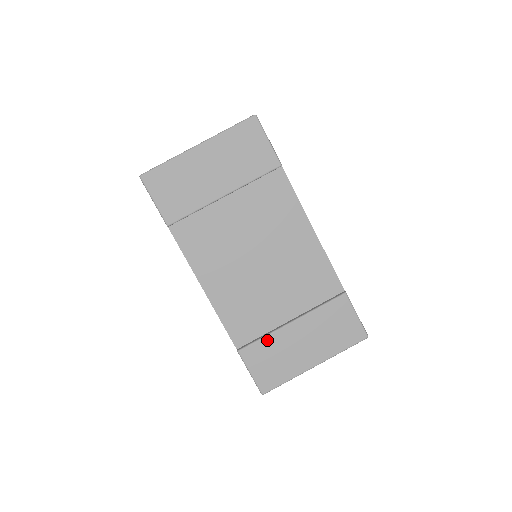
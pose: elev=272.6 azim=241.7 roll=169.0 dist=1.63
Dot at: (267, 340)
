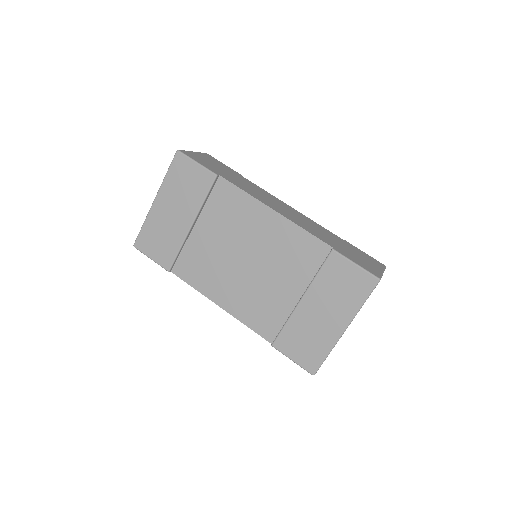
Dot at: (289, 325)
